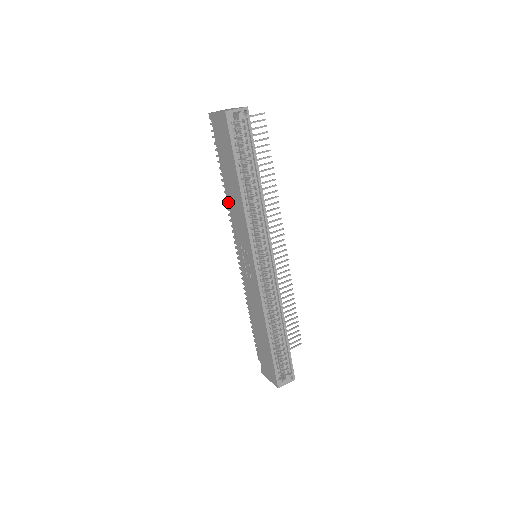
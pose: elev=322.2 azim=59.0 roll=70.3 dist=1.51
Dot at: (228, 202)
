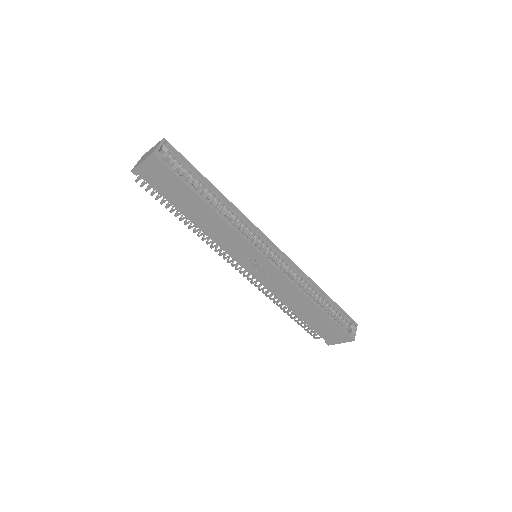
Dot at: (203, 231)
